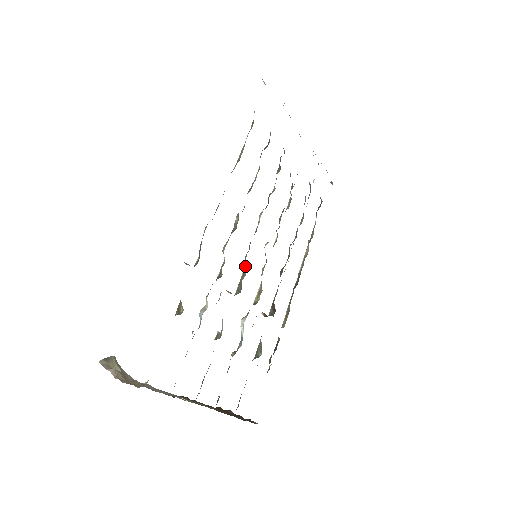
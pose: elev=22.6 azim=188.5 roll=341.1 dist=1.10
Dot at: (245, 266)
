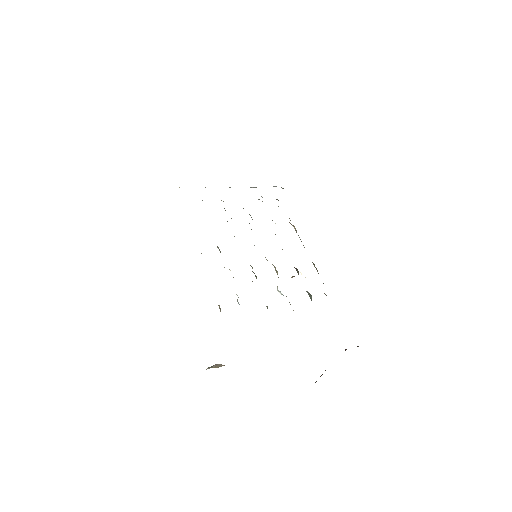
Dot at: occluded
